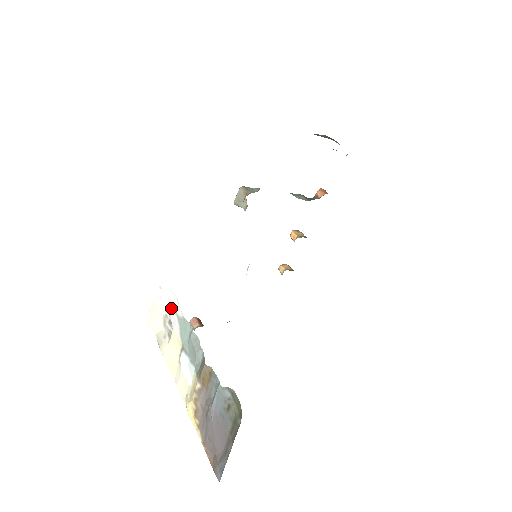
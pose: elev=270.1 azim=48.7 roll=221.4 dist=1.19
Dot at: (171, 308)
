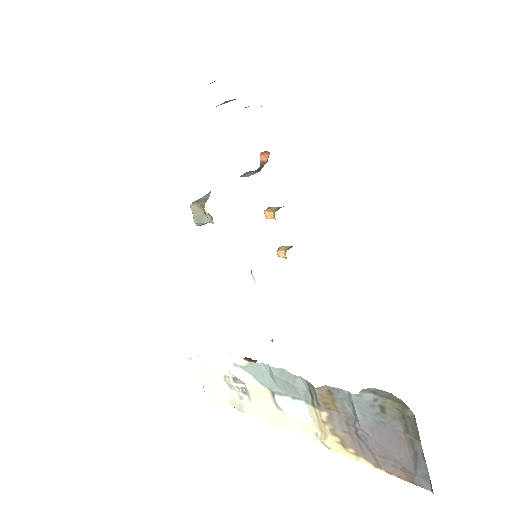
Dot at: (226, 365)
